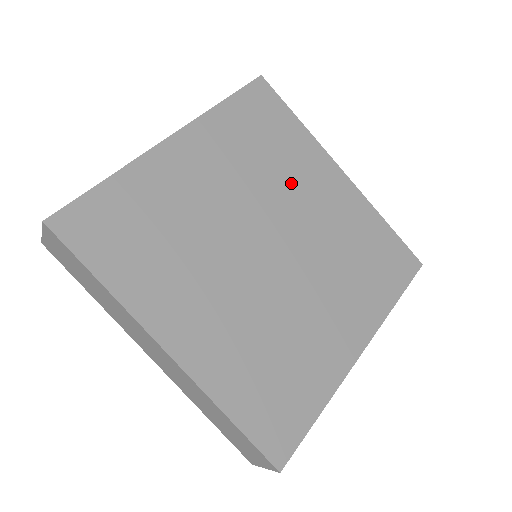
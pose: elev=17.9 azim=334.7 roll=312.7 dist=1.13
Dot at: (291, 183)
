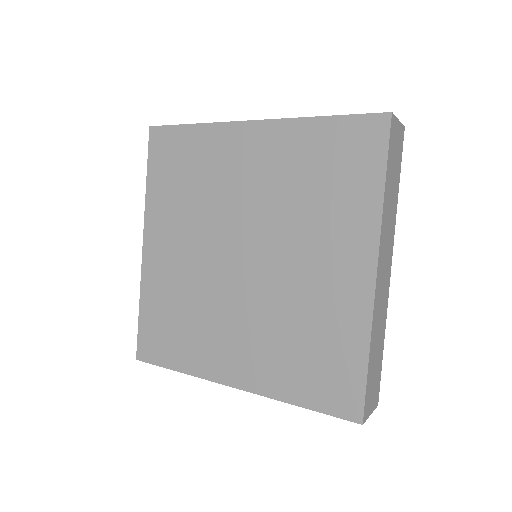
Dot at: (309, 232)
